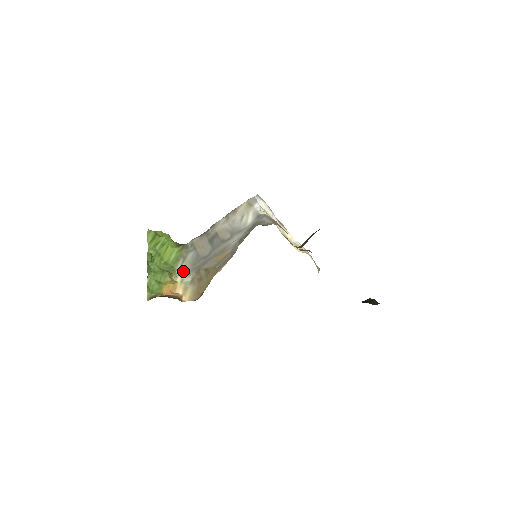
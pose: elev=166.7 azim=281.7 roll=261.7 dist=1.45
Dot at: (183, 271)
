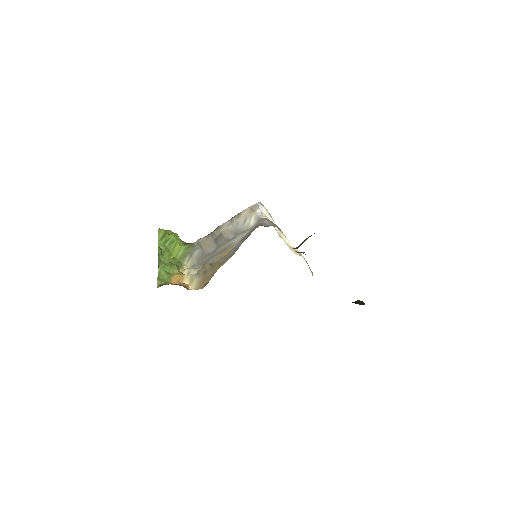
Dot at: (190, 266)
